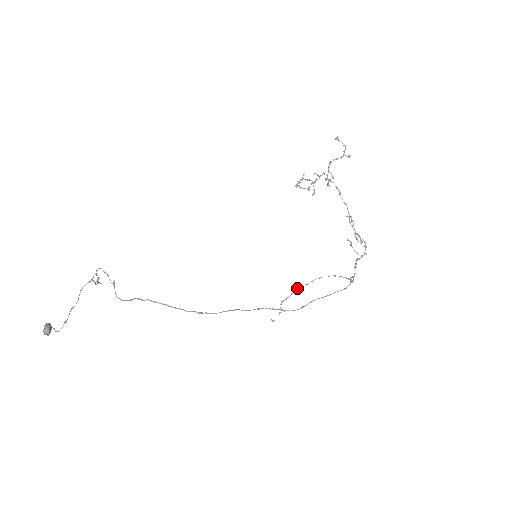
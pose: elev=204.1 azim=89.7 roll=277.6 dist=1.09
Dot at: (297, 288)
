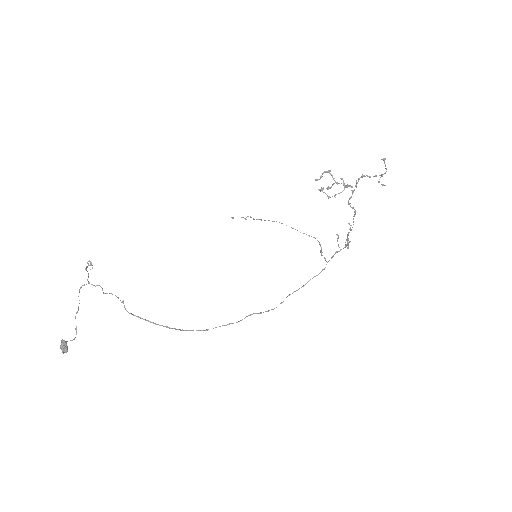
Dot at: (269, 220)
